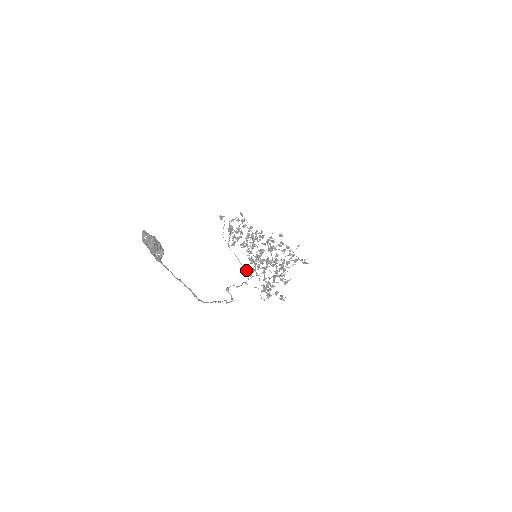
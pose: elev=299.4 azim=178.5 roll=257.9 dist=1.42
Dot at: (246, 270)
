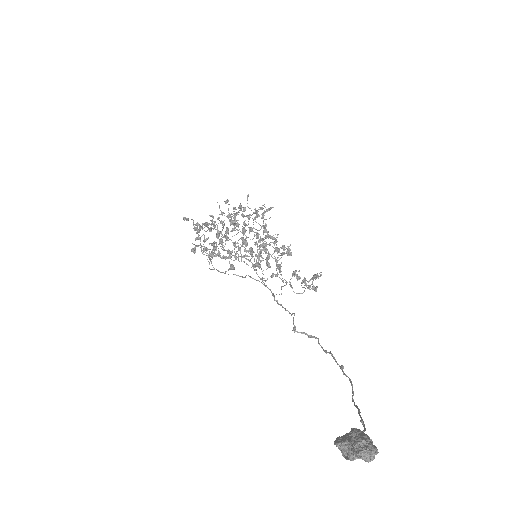
Dot at: (250, 277)
